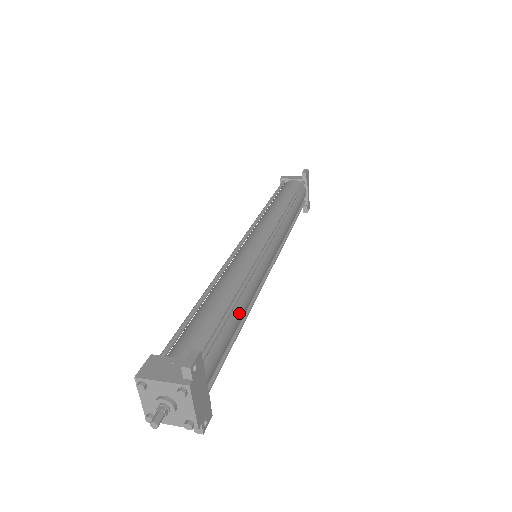
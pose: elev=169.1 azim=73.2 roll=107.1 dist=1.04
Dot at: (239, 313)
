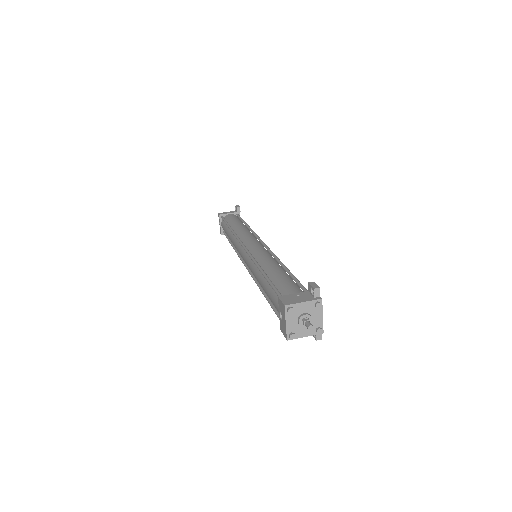
Dot at: occluded
